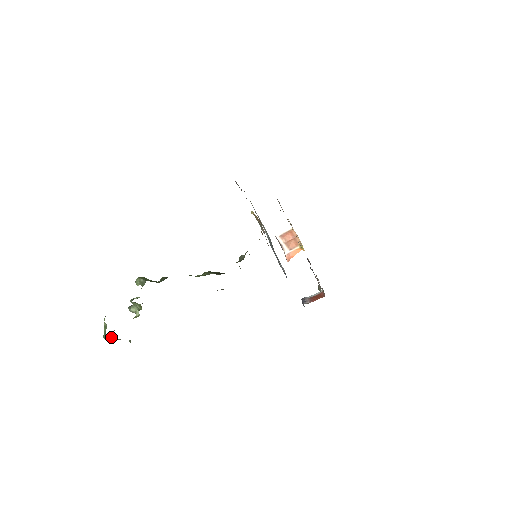
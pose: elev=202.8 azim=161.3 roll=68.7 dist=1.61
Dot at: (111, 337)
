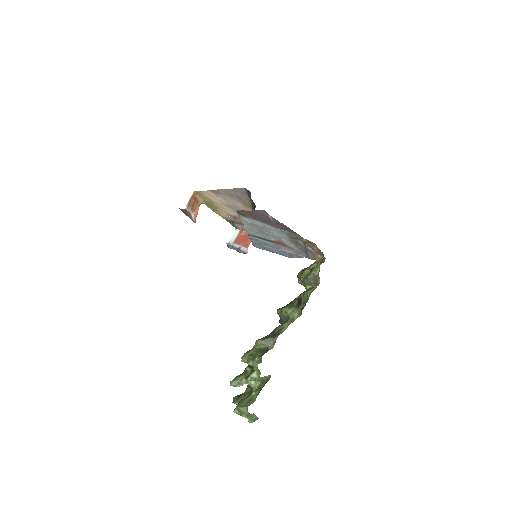
Dot at: occluded
